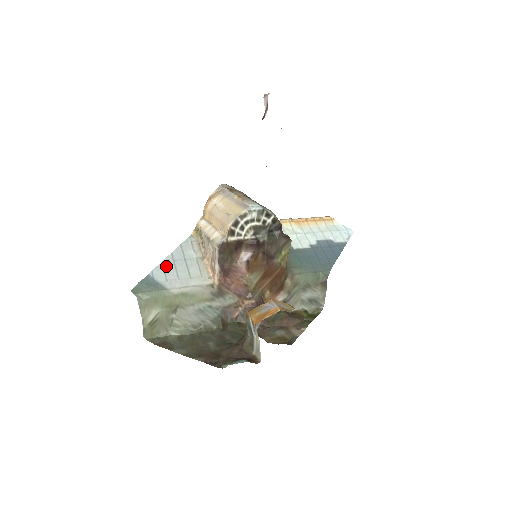
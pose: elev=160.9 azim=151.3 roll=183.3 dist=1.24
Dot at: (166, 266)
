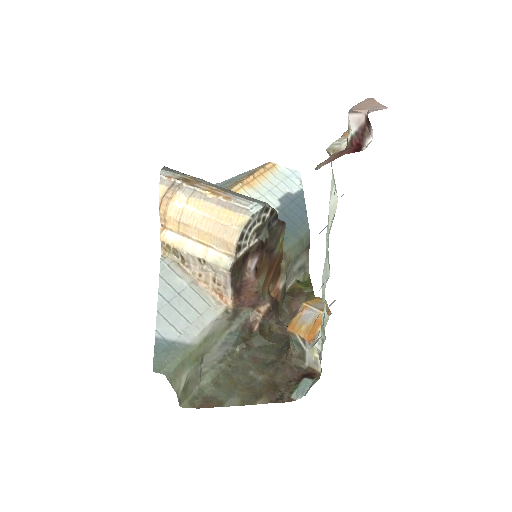
Dot at: (166, 315)
